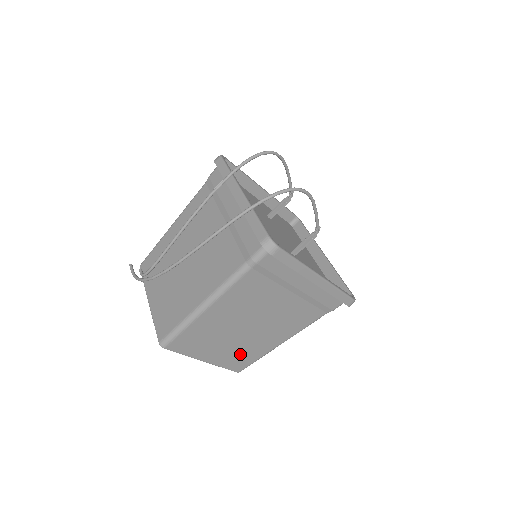
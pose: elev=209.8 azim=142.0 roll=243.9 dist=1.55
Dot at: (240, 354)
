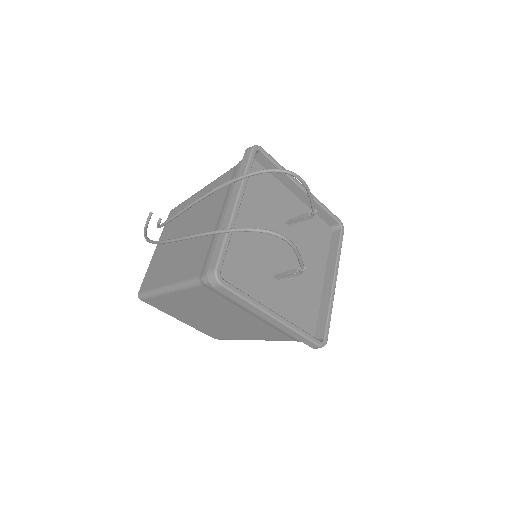
Dot at: (213, 330)
